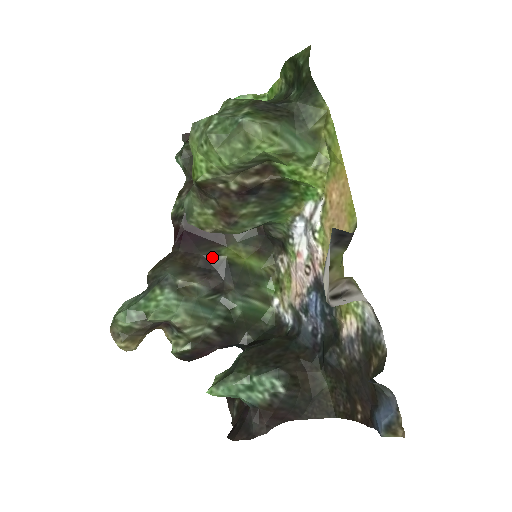
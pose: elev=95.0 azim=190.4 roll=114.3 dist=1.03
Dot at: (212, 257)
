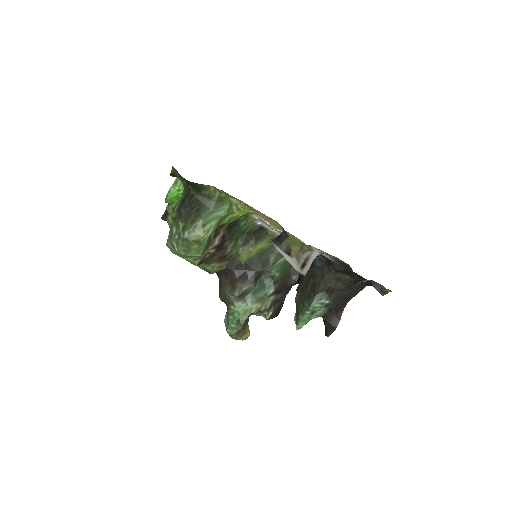
Dot at: (238, 267)
